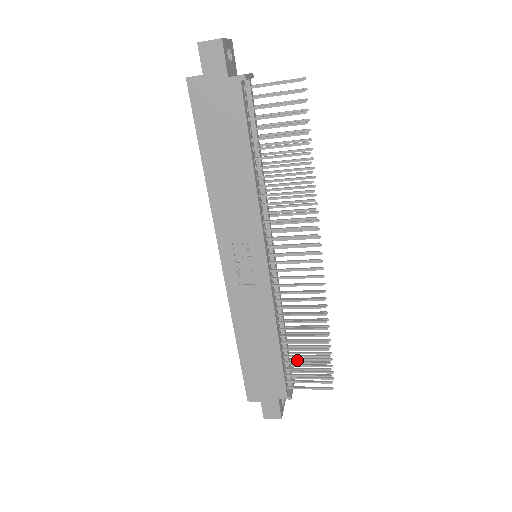
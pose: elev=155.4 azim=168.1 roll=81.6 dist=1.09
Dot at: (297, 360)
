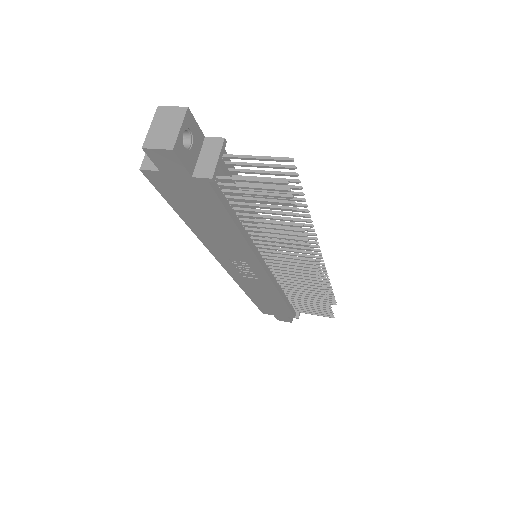
Dot at: occluded
